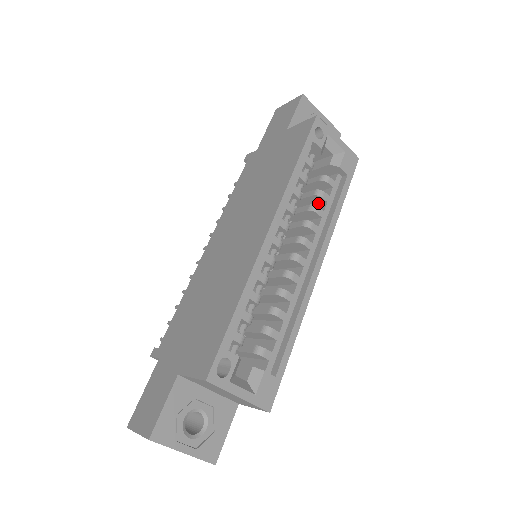
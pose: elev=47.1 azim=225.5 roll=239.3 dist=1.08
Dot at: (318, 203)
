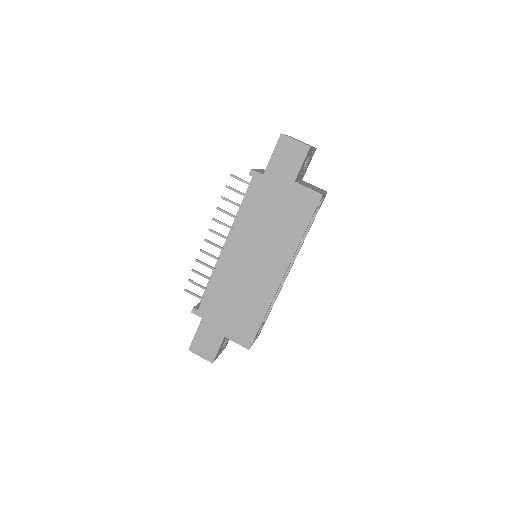
Dot at: occluded
